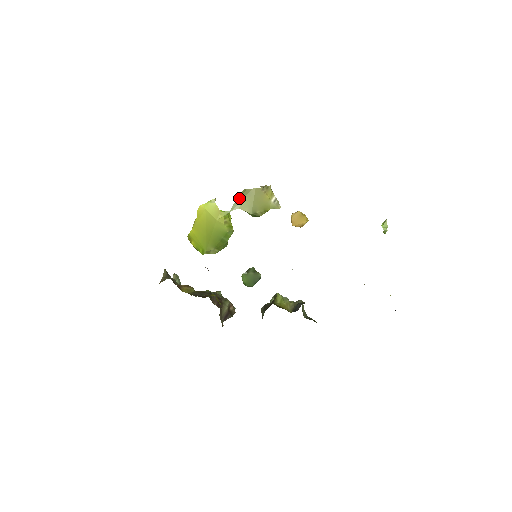
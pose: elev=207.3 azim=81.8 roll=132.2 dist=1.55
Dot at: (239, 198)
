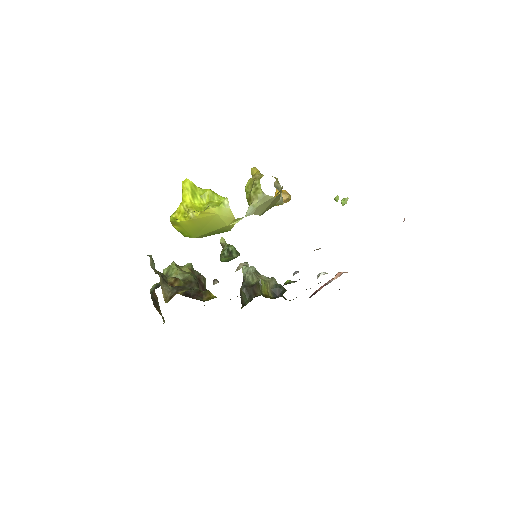
Dot at: (255, 203)
